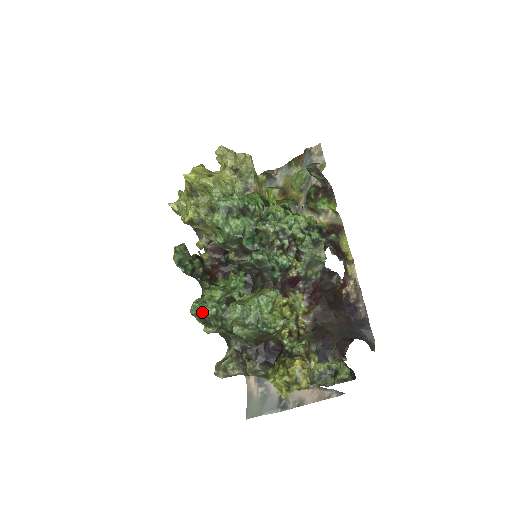
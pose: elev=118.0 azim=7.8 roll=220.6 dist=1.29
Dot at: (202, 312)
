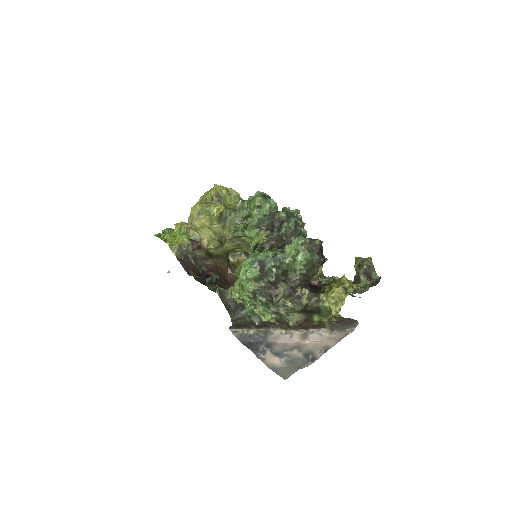
Dot at: (262, 257)
